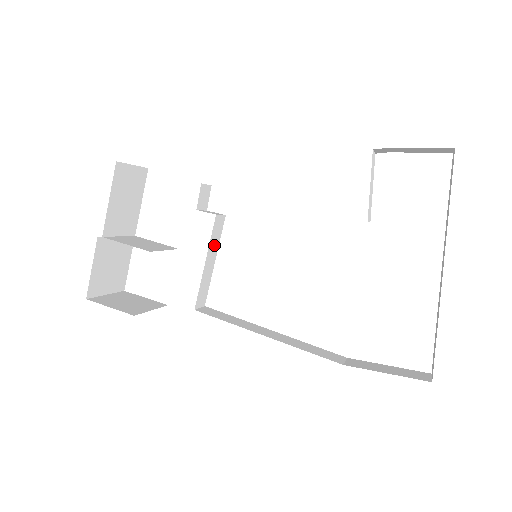
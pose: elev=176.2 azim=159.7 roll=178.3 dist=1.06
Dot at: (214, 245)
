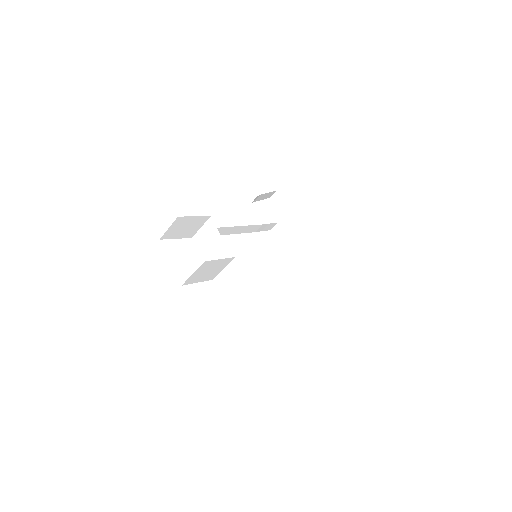
Dot at: occluded
